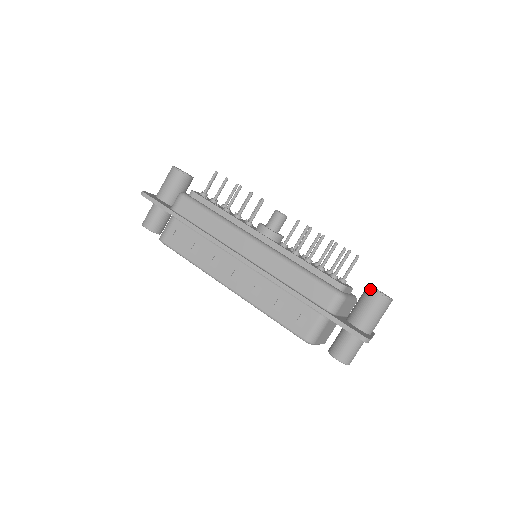
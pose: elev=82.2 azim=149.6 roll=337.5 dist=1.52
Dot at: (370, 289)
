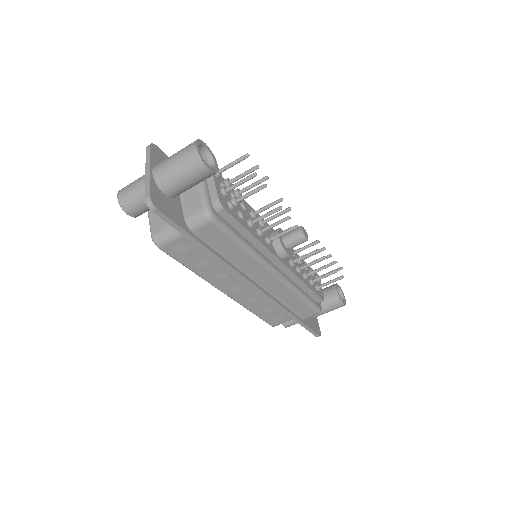
Dot at: (338, 300)
